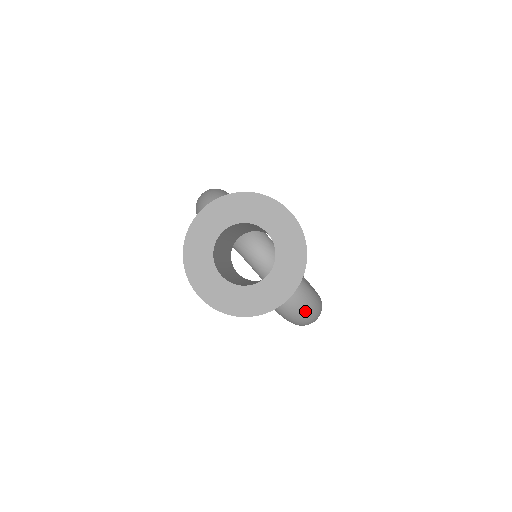
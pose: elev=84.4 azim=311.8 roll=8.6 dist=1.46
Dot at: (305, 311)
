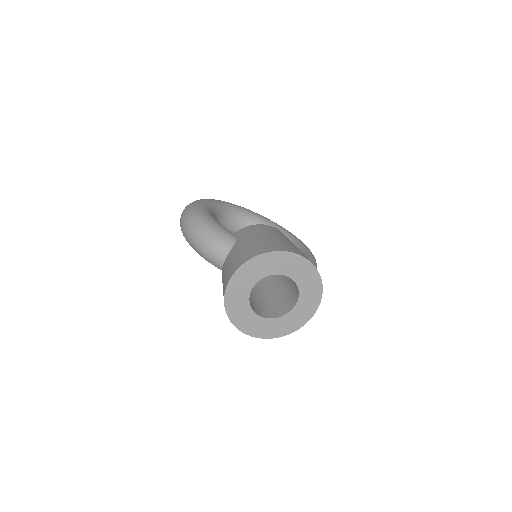
Dot at: occluded
